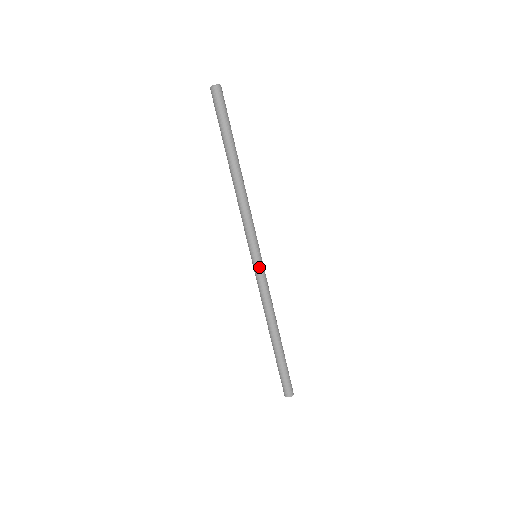
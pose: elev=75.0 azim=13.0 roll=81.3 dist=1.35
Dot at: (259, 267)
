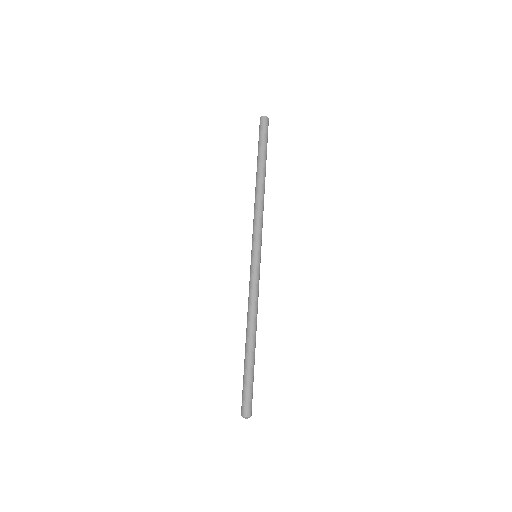
Dot at: (257, 265)
